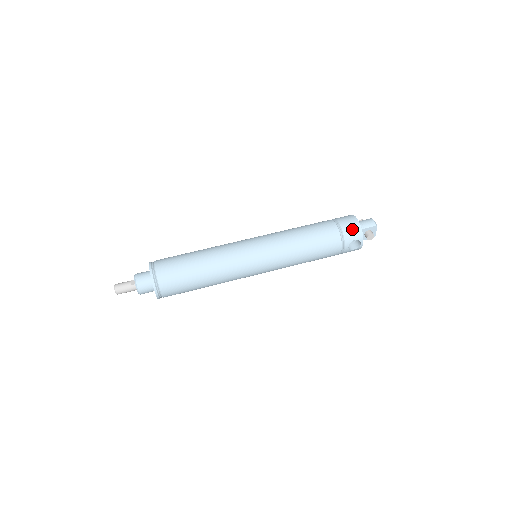
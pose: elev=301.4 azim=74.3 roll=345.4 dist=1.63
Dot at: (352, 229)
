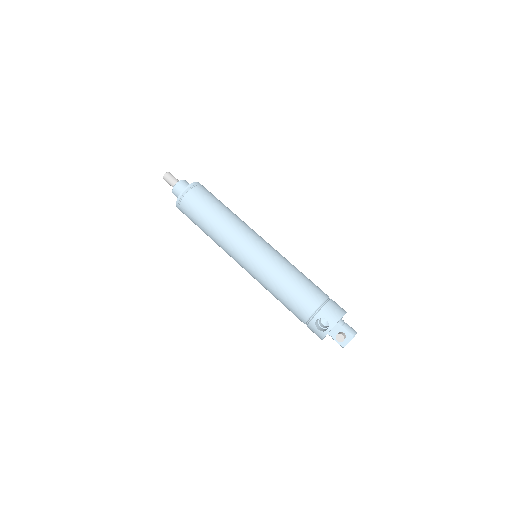
Dot at: (334, 311)
